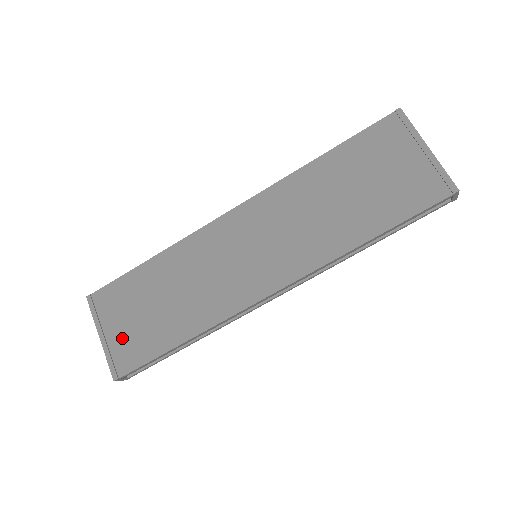
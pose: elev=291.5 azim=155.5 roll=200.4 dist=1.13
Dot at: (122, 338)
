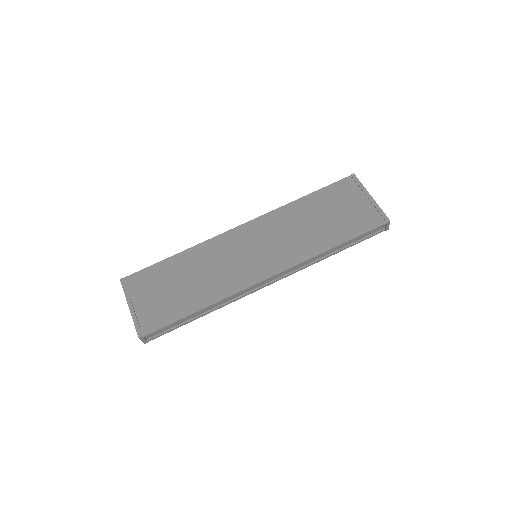
Dot at: (148, 308)
